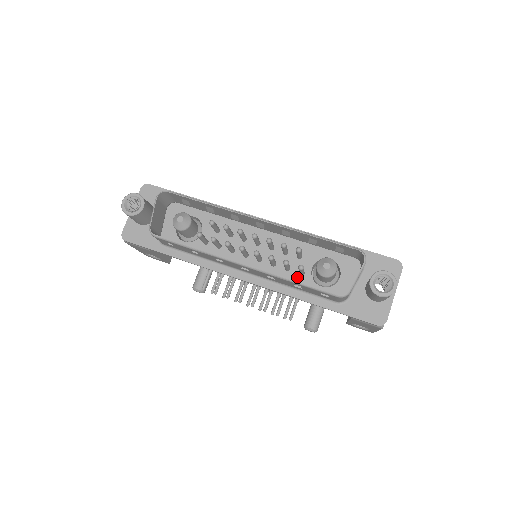
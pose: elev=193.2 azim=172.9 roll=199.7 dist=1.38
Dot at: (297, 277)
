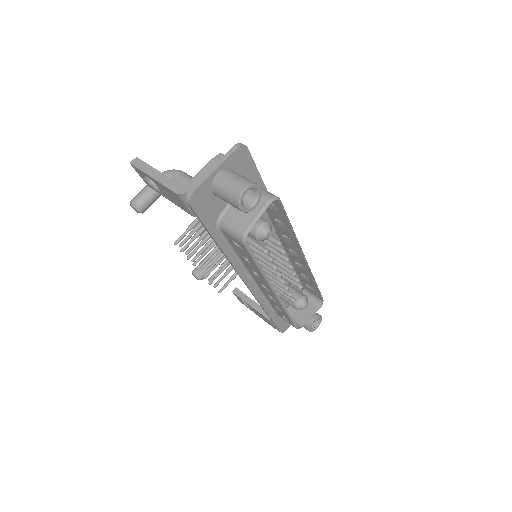
Dot at: occluded
